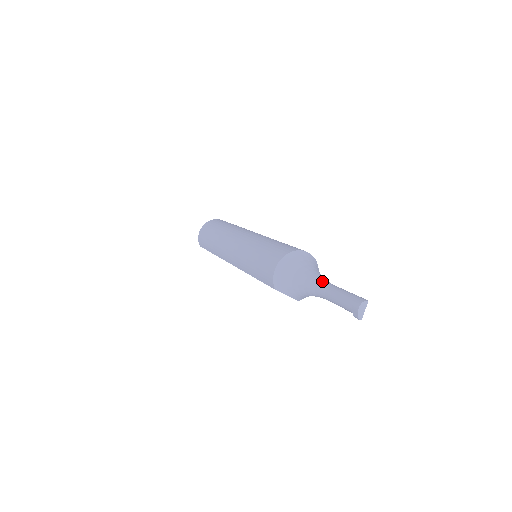
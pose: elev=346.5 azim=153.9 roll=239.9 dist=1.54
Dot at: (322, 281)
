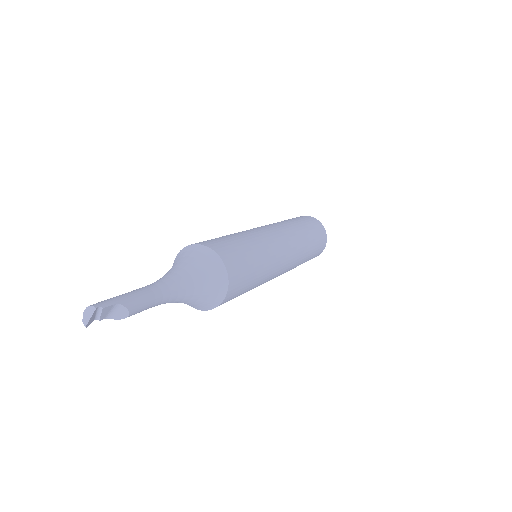
Dot at: (158, 281)
